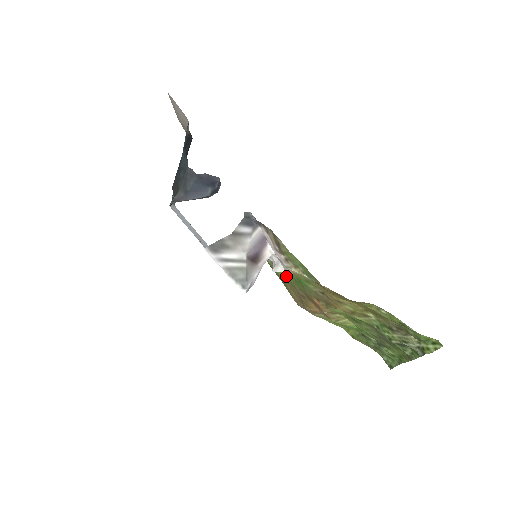
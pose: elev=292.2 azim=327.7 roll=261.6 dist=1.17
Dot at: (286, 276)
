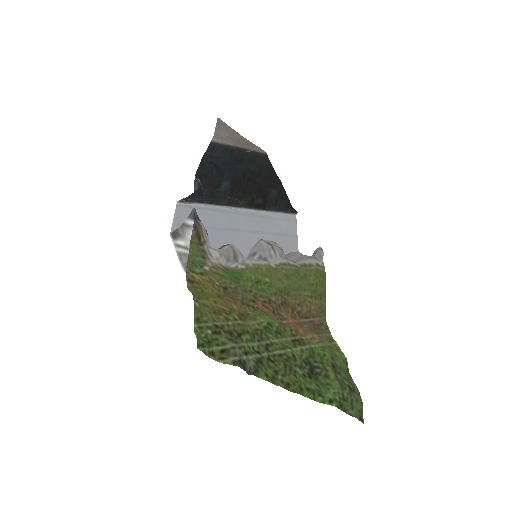
Dot at: (288, 283)
